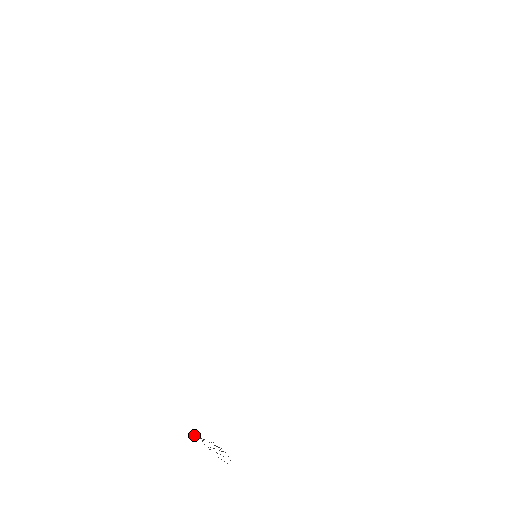
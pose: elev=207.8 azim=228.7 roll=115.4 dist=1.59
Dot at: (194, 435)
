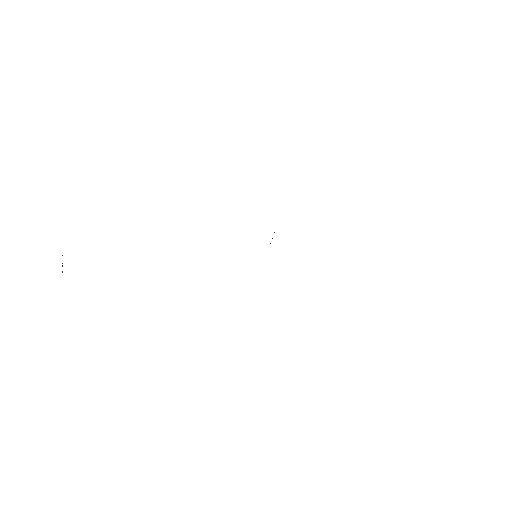
Dot at: occluded
